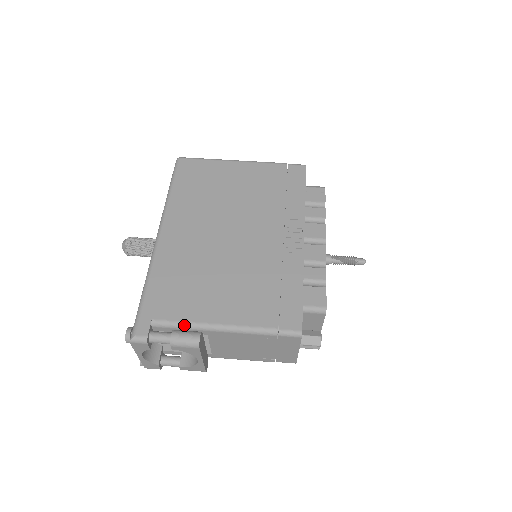
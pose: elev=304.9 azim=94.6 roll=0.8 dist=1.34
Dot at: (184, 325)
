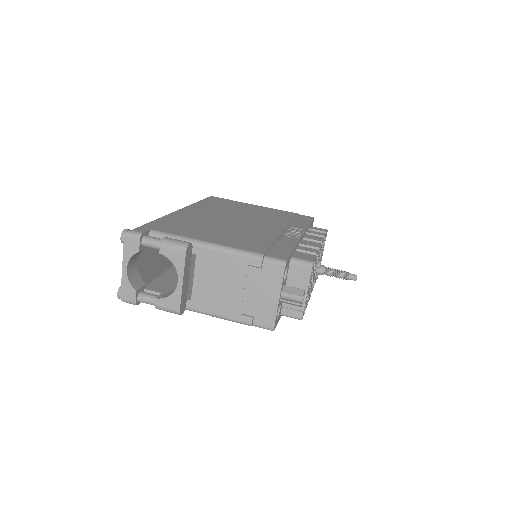
Dot at: (178, 237)
